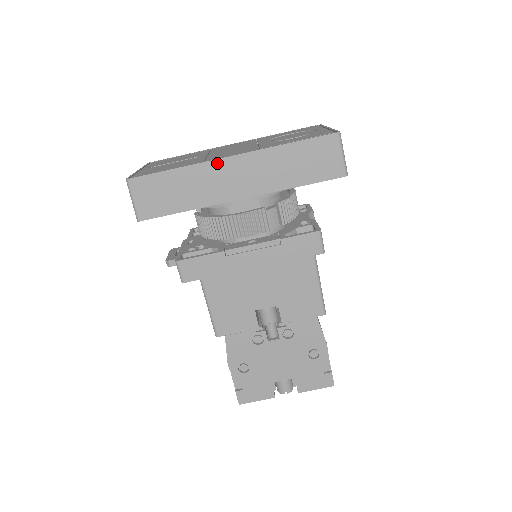
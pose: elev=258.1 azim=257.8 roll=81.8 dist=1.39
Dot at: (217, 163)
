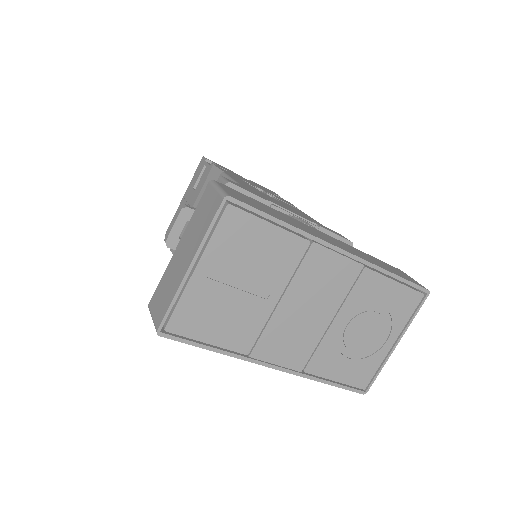
Dot at: (257, 362)
